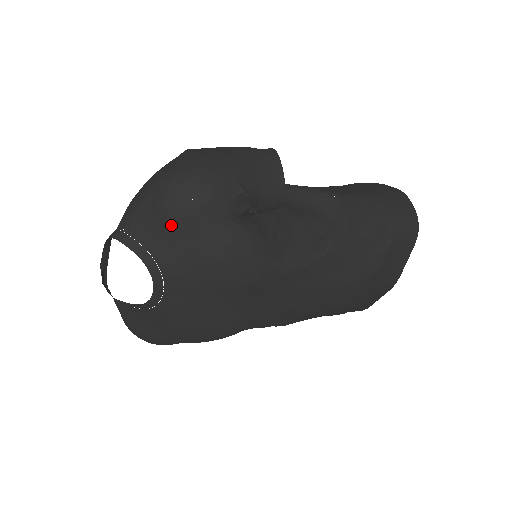
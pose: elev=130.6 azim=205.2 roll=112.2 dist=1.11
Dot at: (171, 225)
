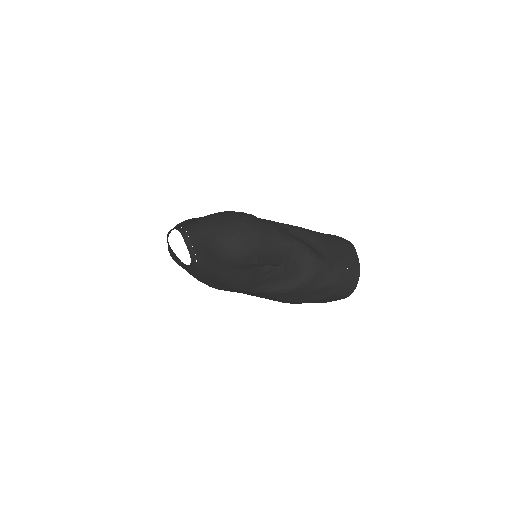
Dot at: (212, 257)
